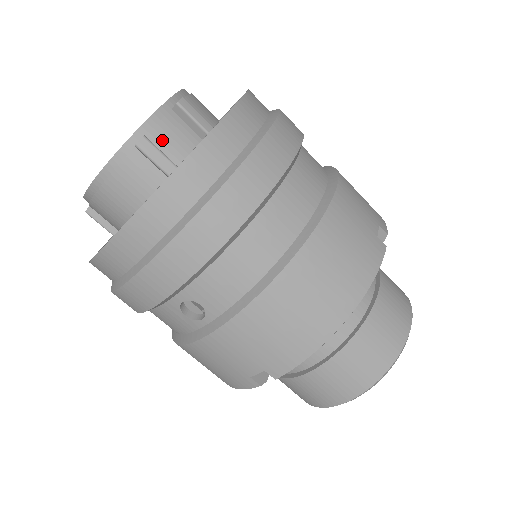
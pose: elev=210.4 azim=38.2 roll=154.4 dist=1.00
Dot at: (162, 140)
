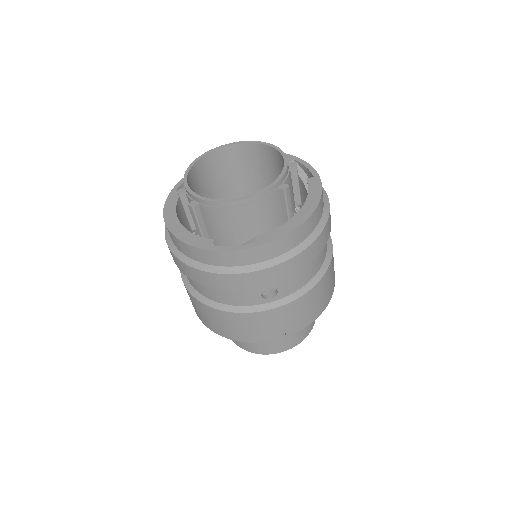
Dot at: occluded
